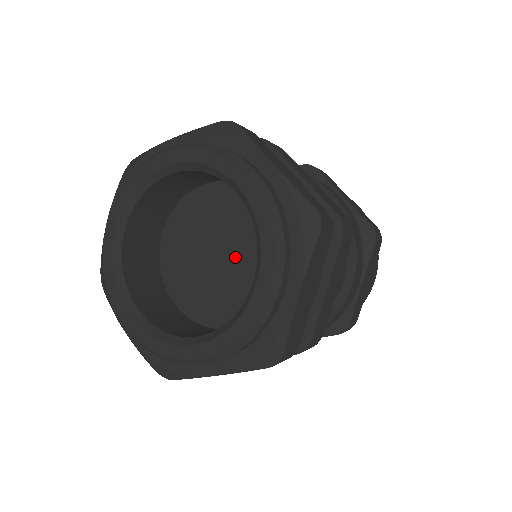
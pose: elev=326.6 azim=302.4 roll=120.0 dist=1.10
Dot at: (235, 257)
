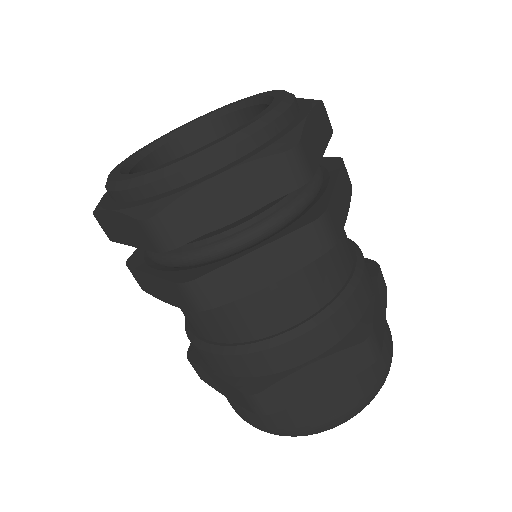
Dot at: occluded
